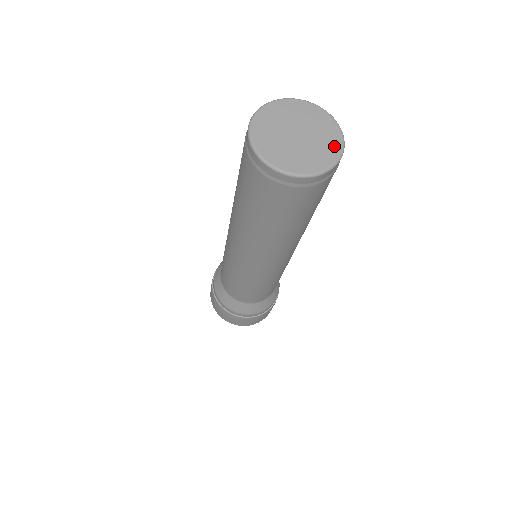
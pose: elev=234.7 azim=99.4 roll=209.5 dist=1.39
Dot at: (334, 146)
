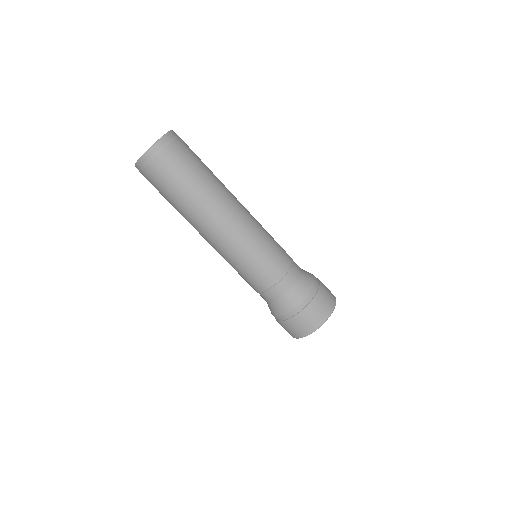
Dot at: occluded
